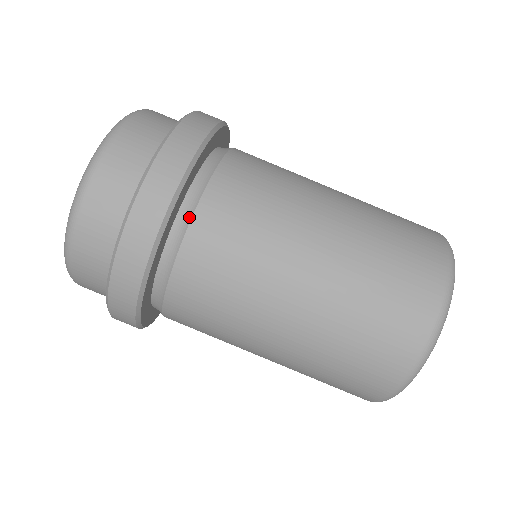
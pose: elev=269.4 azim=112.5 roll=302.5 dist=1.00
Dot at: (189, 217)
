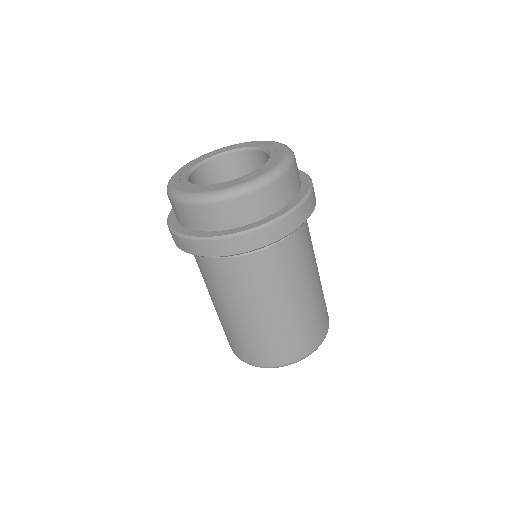
Dot at: (241, 254)
